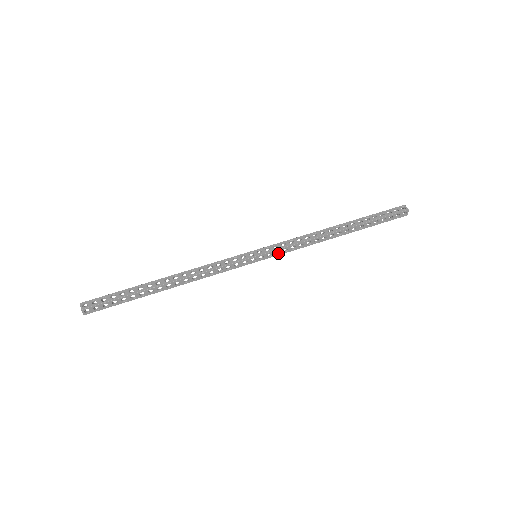
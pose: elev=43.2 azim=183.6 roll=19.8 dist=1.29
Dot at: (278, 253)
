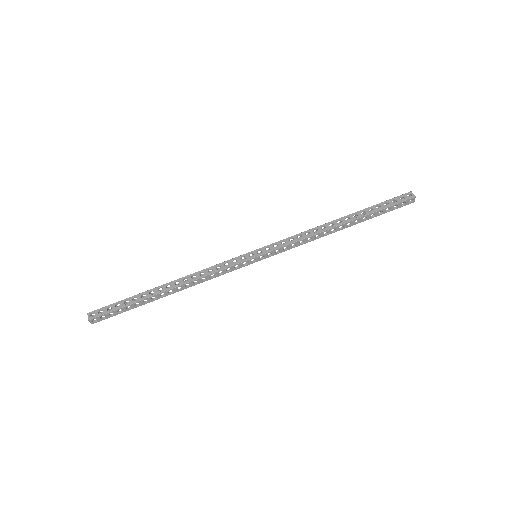
Dot at: (278, 252)
